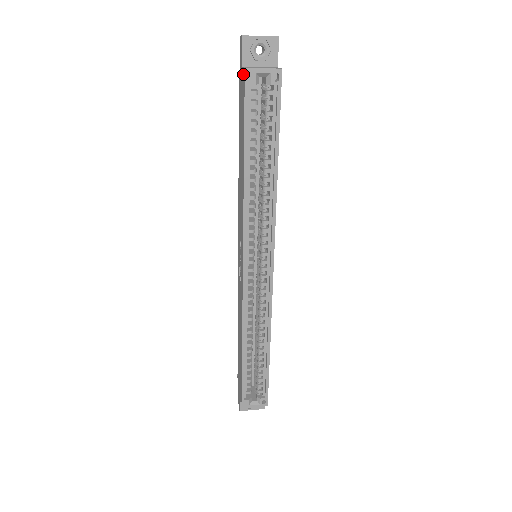
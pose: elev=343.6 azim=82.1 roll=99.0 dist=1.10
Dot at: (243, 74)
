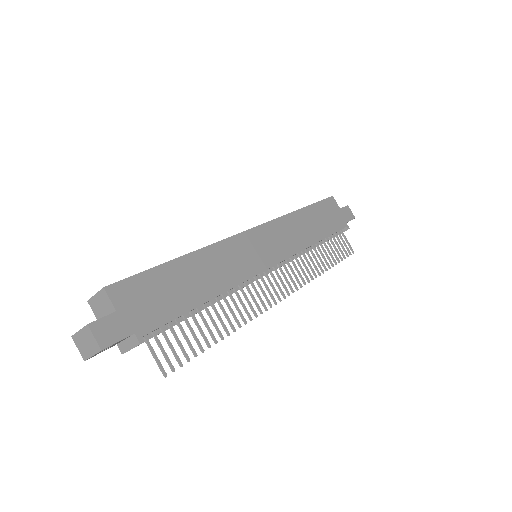
Dot at: occluded
